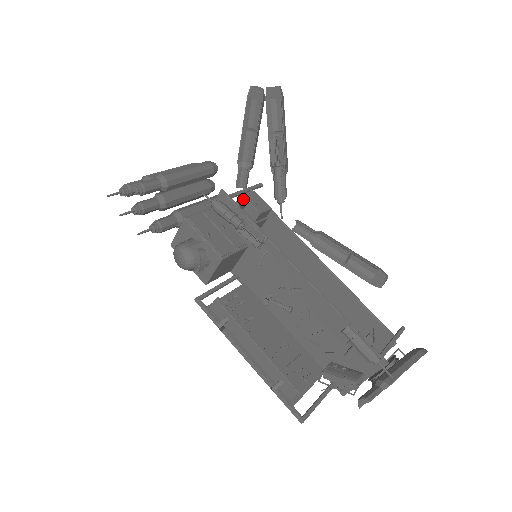
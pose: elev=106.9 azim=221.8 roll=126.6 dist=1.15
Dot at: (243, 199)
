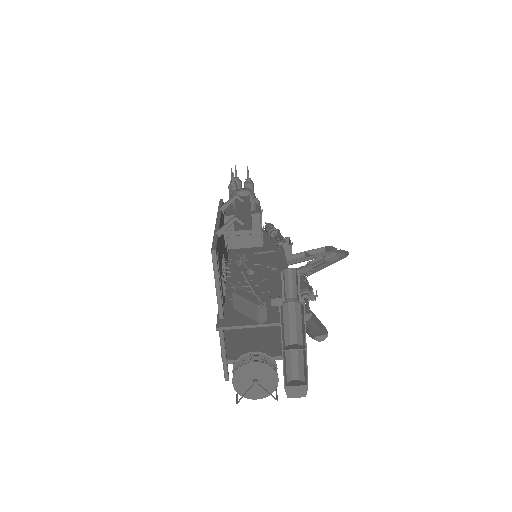
Dot at: (285, 240)
